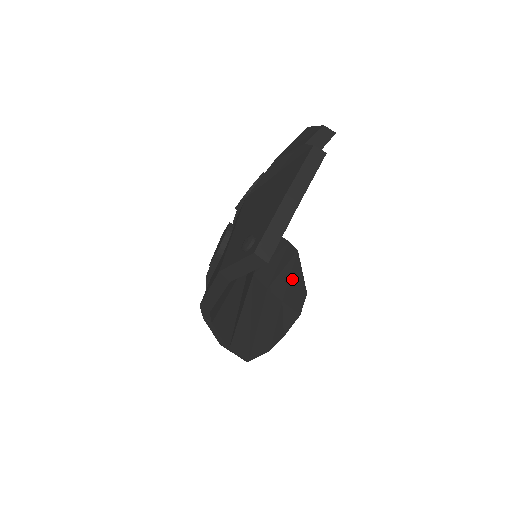
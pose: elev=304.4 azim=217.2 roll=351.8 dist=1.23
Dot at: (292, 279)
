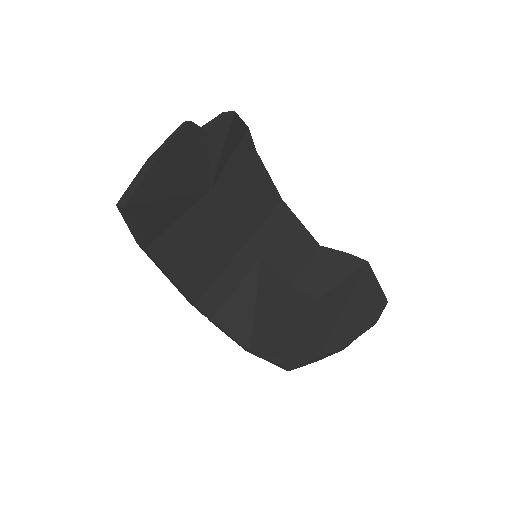
Dot at: (359, 289)
